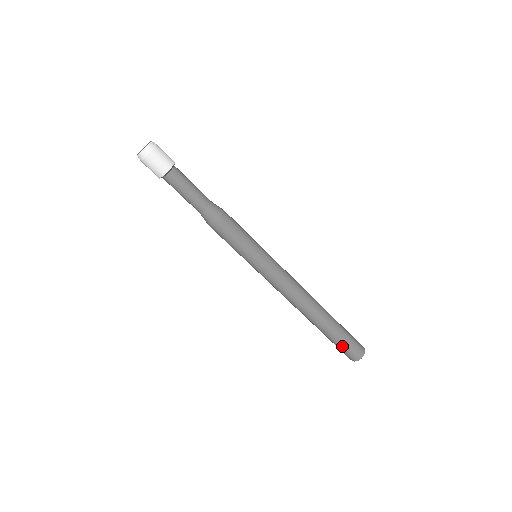
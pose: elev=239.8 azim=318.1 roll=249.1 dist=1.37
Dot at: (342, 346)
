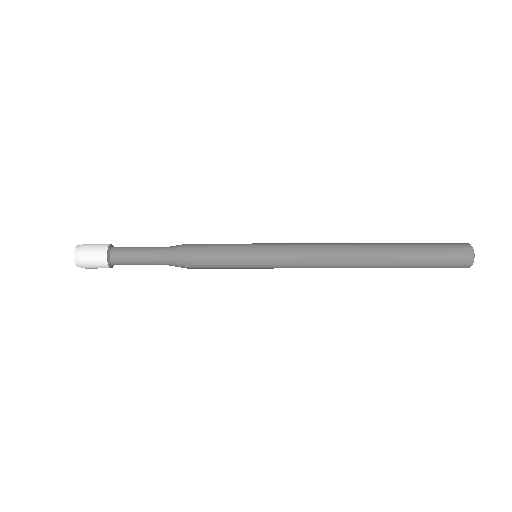
Dot at: occluded
